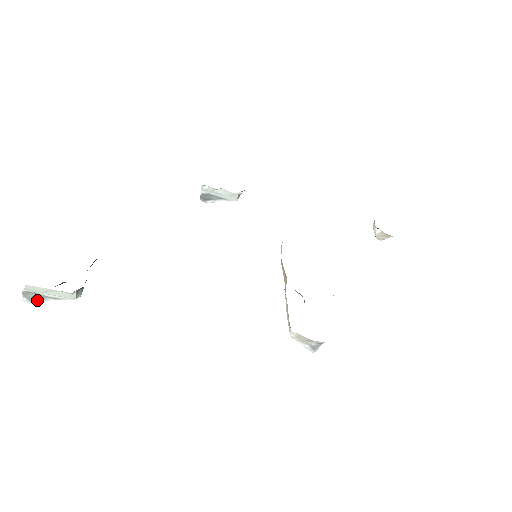
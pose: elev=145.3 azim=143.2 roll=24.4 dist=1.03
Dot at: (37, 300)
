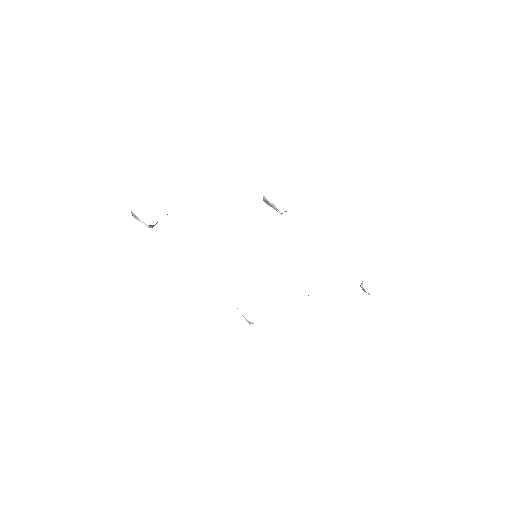
Dot at: (136, 218)
